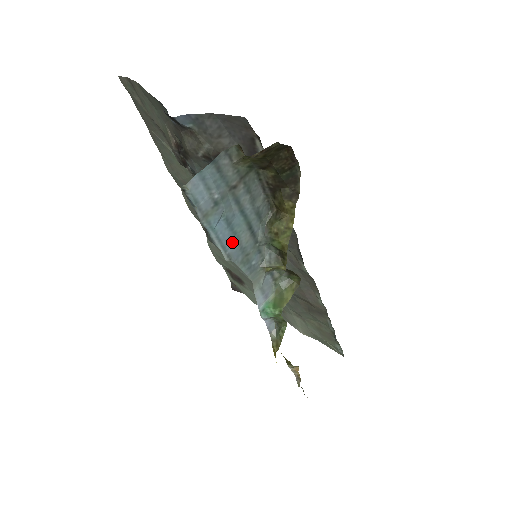
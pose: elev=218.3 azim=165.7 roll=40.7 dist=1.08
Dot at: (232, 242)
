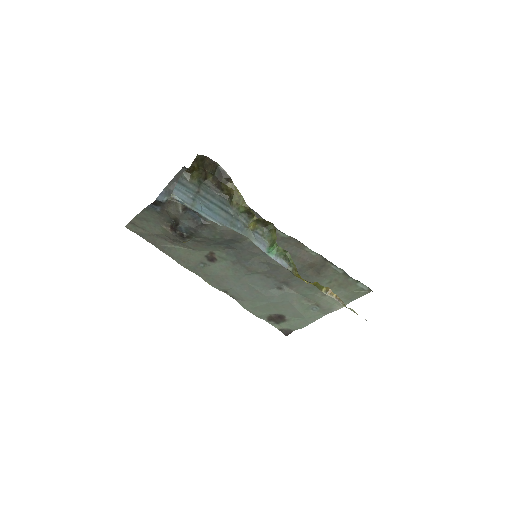
Dot at: (217, 217)
